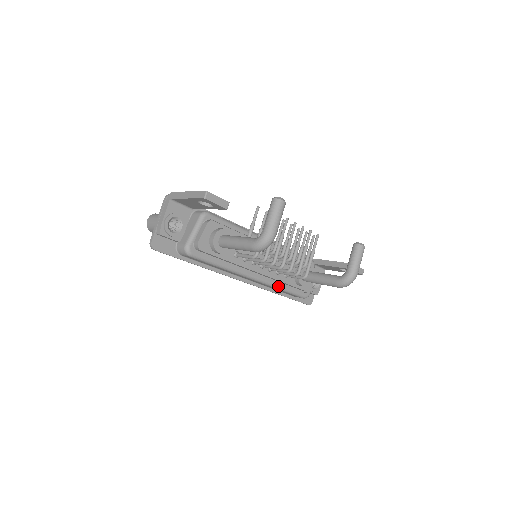
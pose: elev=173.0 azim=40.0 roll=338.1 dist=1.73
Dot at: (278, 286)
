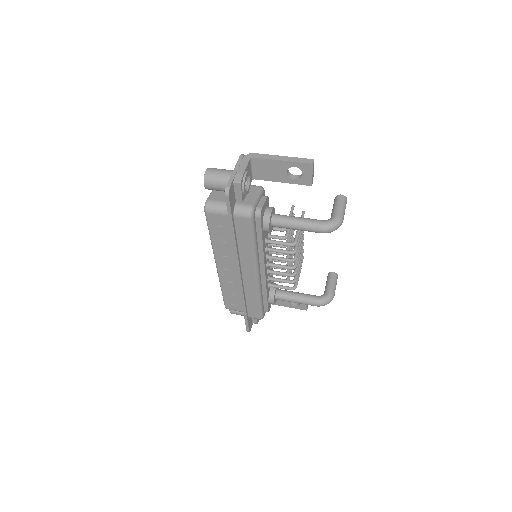
Dot at: (261, 293)
